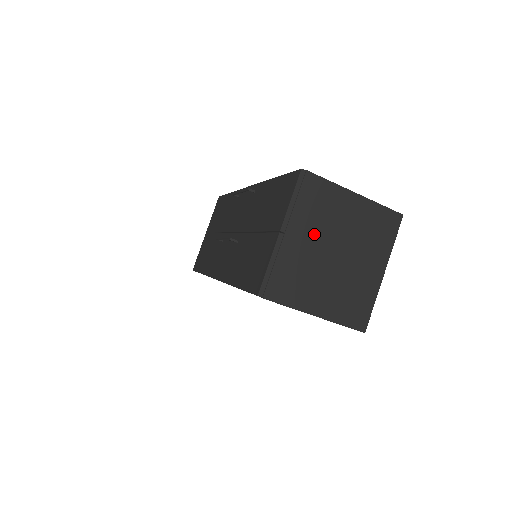
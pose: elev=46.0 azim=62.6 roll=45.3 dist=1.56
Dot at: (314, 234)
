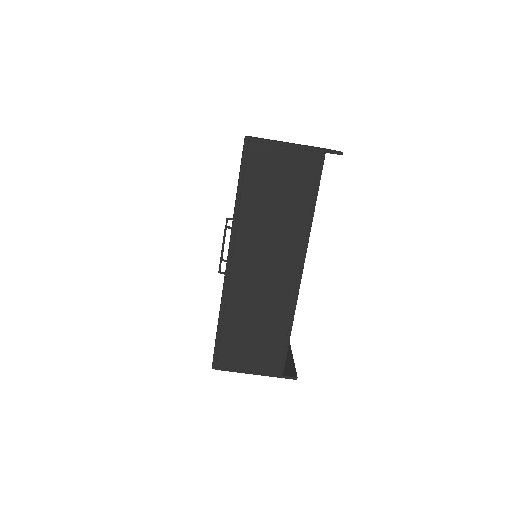
Dot at: occluded
